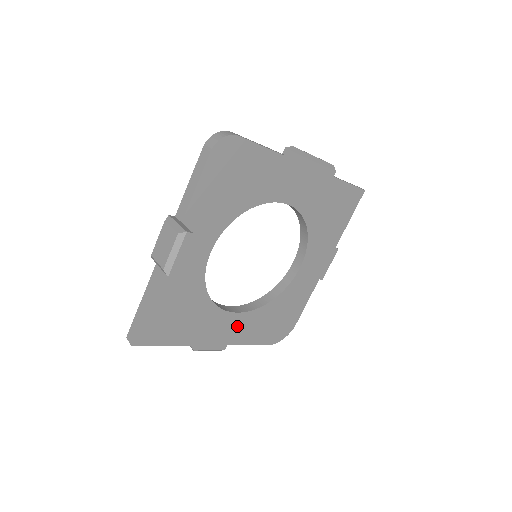
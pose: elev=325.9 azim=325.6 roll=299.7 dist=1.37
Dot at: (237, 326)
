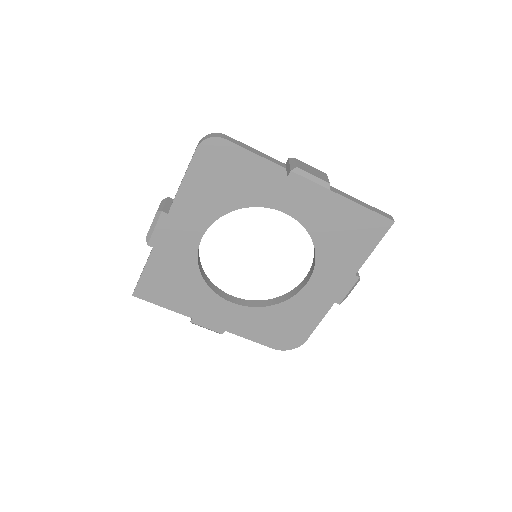
Dot at: (235, 316)
